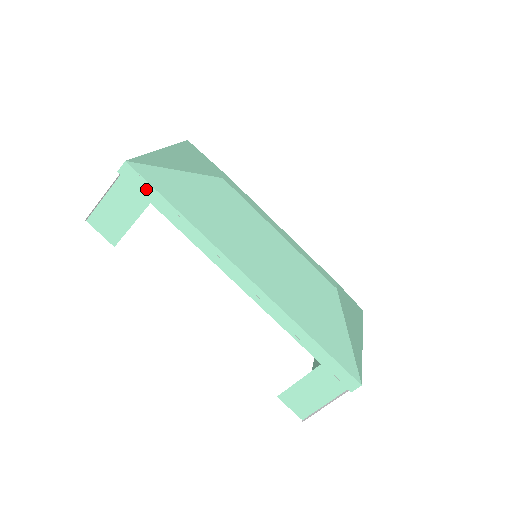
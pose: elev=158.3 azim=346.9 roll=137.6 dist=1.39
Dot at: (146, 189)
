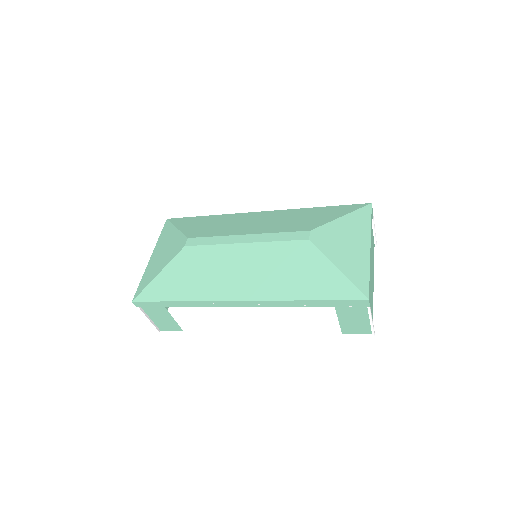
Dot at: (153, 304)
